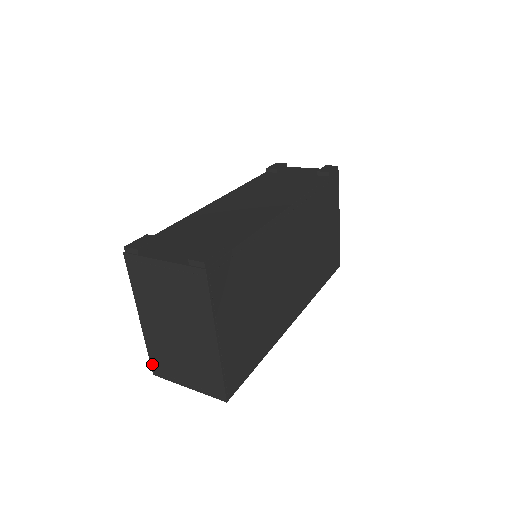
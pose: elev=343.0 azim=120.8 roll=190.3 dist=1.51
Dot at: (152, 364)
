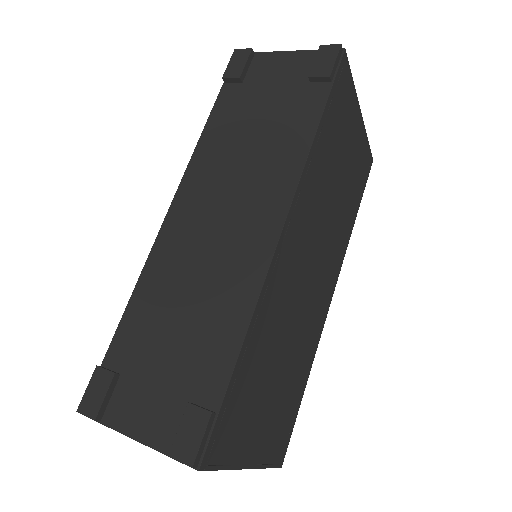
Dot at: occluded
